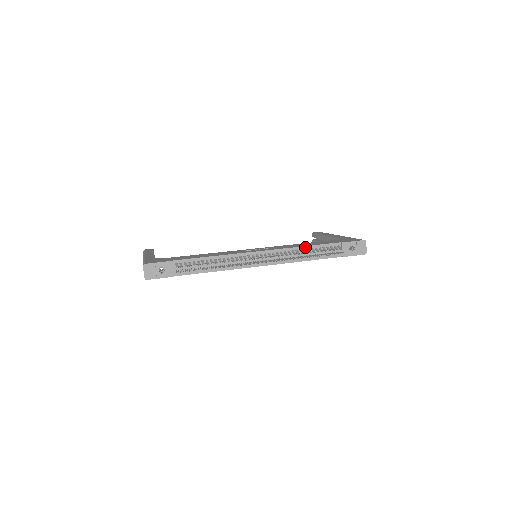
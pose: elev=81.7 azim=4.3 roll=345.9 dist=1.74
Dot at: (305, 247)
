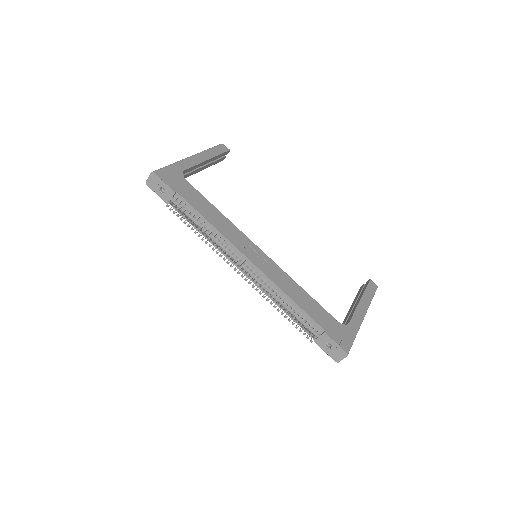
Dot at: (290, 299)
